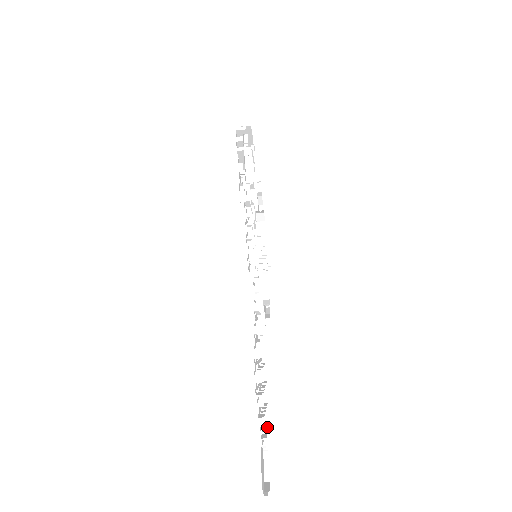
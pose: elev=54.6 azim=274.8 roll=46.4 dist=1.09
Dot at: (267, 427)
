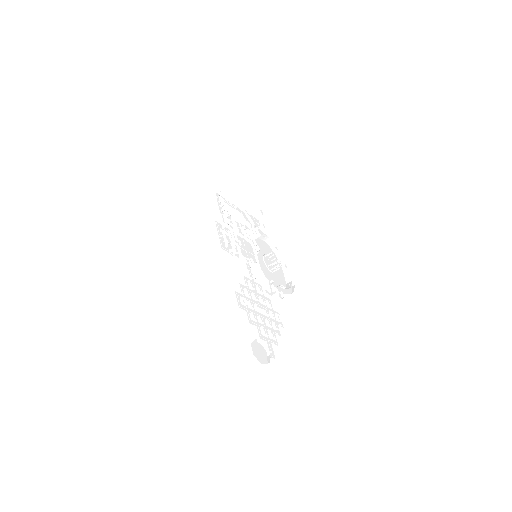
Dot at: occluded
